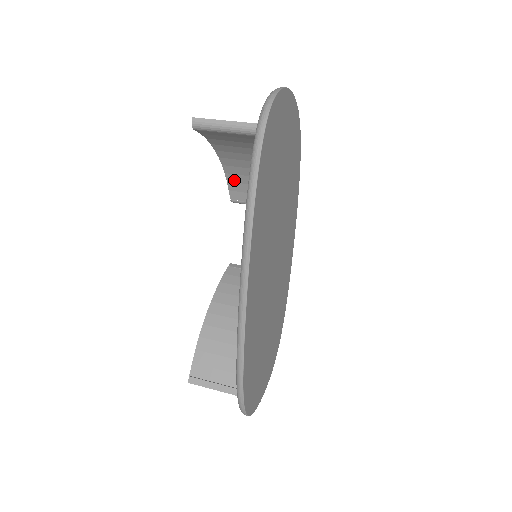
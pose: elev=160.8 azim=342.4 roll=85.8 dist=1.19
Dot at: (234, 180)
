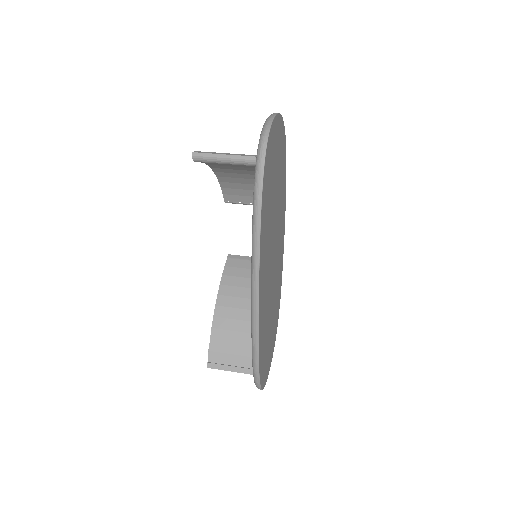
Dot at: (228, 186)
